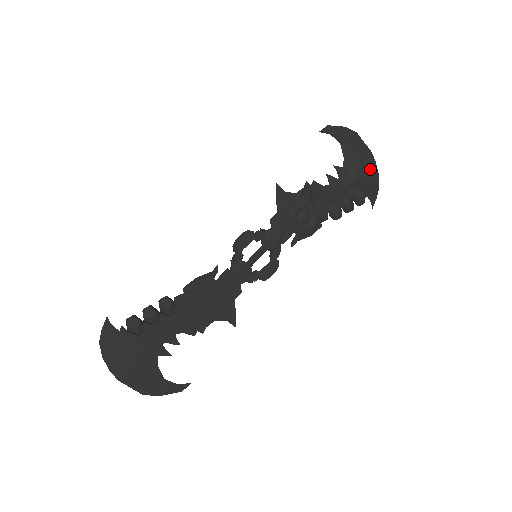
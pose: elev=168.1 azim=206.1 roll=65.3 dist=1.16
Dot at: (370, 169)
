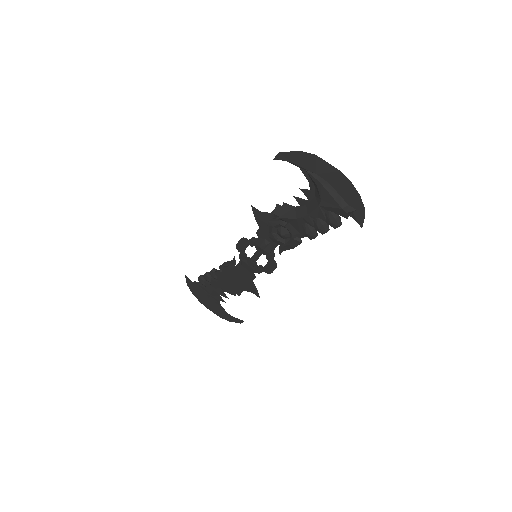
Dot at: (345, 190)
